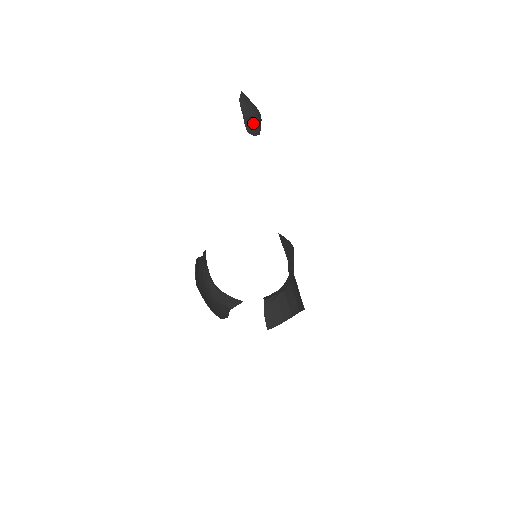
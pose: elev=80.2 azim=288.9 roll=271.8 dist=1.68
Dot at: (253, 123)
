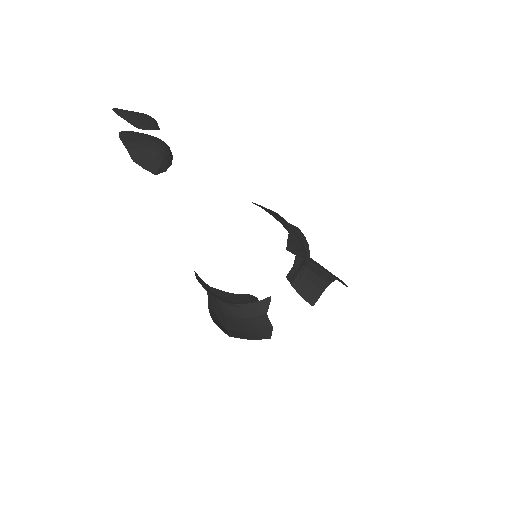
Dot at: (167, 166)
